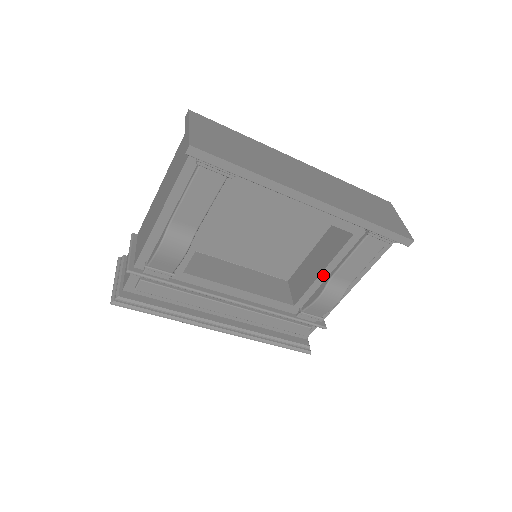
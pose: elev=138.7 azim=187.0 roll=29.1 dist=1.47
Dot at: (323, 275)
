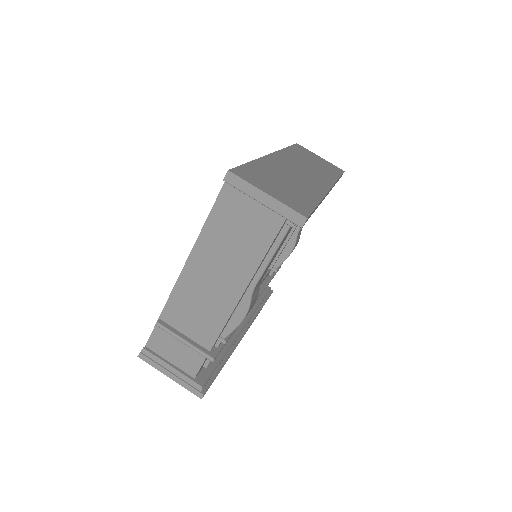
Dot at: occluded
